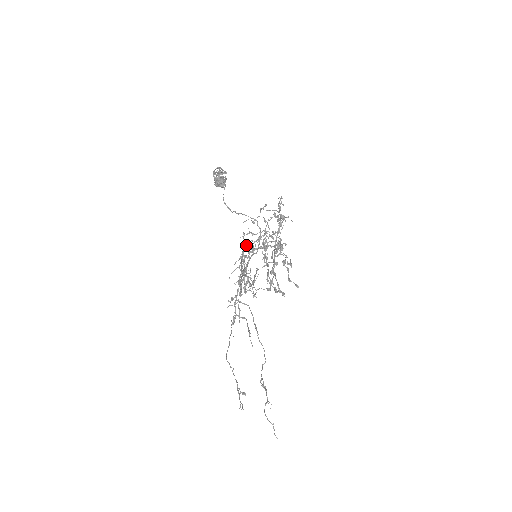
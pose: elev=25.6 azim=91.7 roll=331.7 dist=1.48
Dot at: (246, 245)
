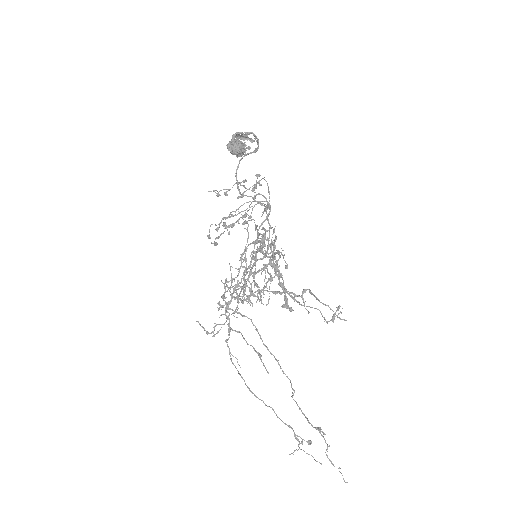
Dot at: occluded
